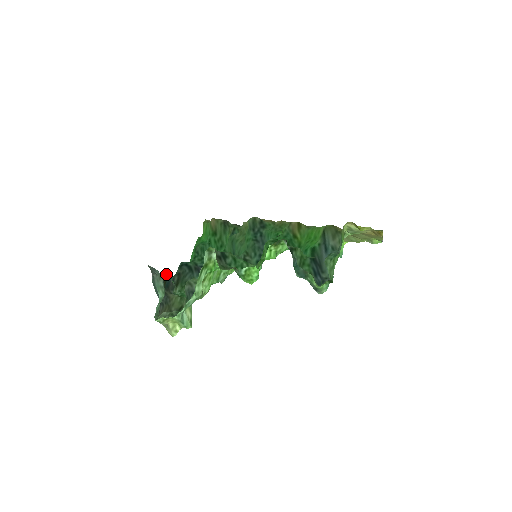
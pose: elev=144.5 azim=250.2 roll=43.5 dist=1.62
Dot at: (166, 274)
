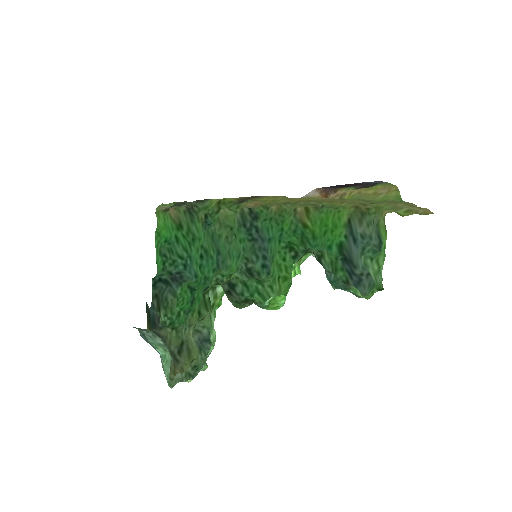
Dot at: (147, 310)
